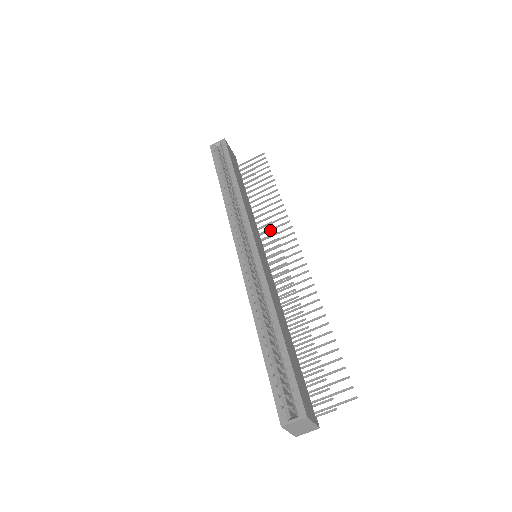
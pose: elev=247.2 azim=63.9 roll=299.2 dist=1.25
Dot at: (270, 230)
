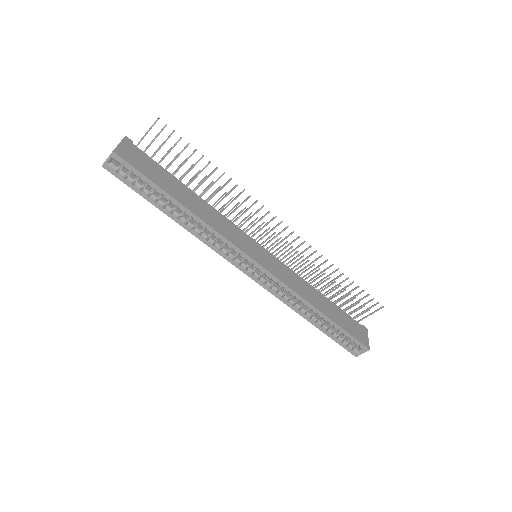
Dot at: occluded
